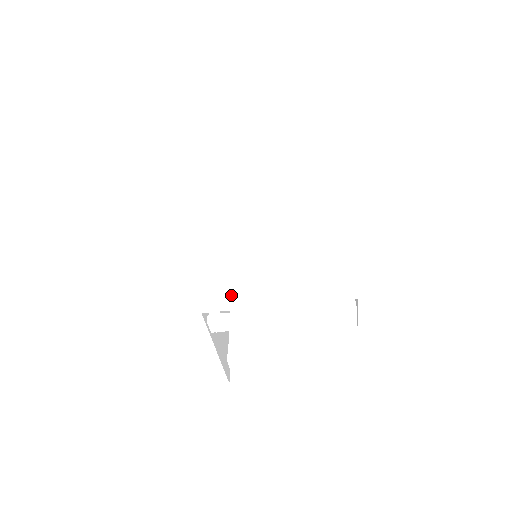
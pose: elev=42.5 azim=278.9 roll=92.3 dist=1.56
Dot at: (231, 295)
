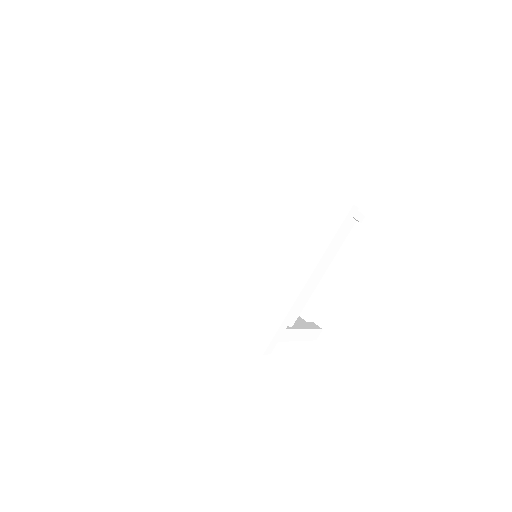
Dot at: (291, 304)
